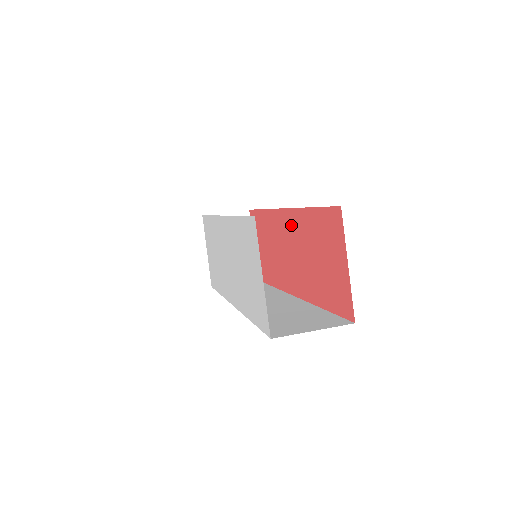
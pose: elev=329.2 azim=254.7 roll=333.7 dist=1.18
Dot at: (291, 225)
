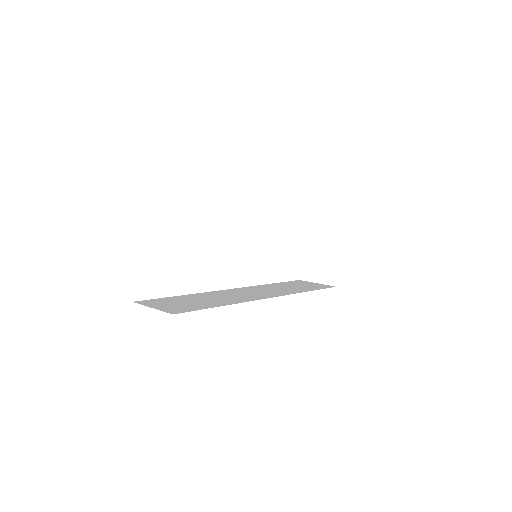
Dot at: occluded
